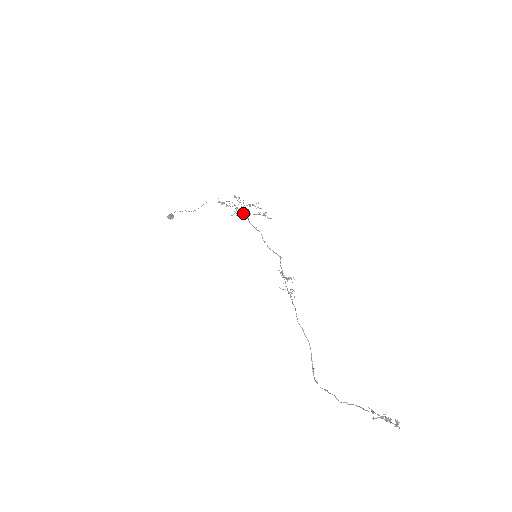
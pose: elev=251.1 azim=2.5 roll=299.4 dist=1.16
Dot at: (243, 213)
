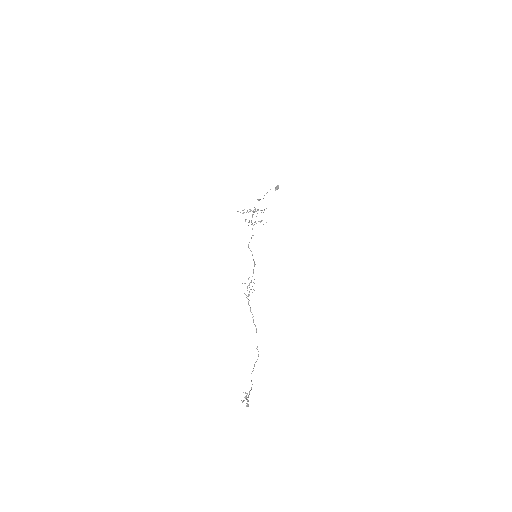
Dot at: (251, 221)
